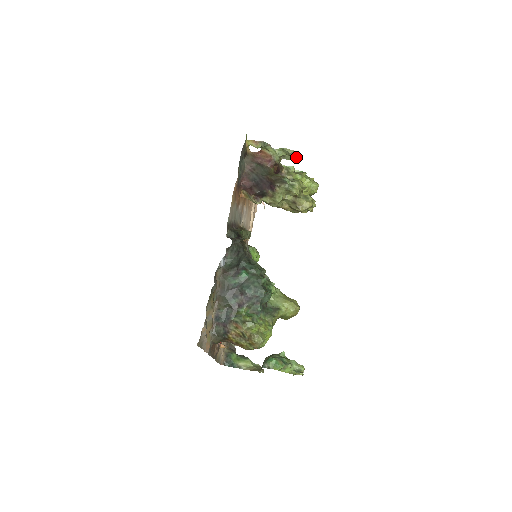
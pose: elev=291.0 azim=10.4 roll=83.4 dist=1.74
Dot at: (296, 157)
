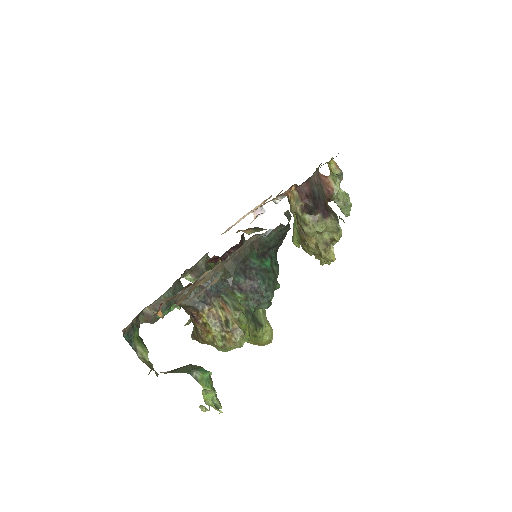
Dot at: (345, 211)
